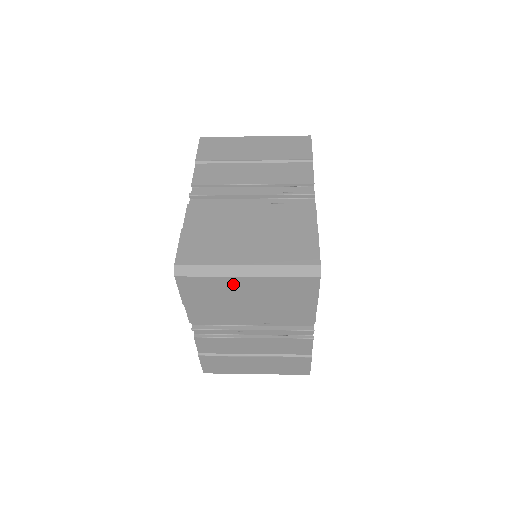
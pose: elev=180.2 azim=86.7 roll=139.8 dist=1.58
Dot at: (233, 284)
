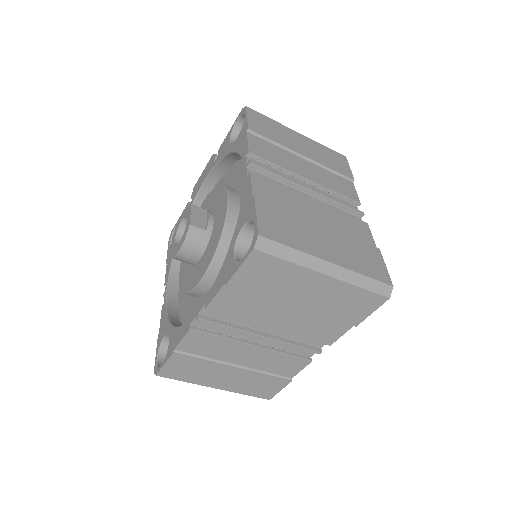
Dot at: (304, 279)
